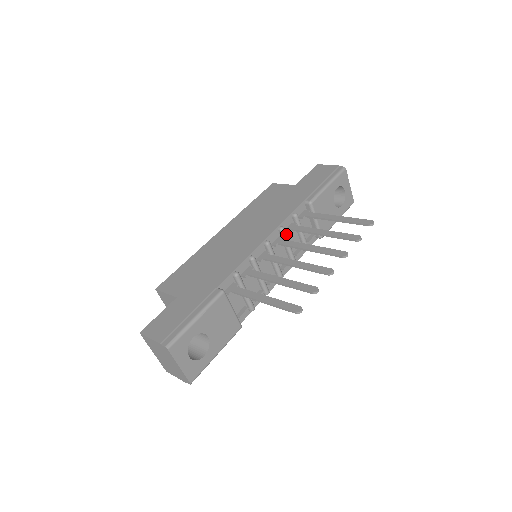
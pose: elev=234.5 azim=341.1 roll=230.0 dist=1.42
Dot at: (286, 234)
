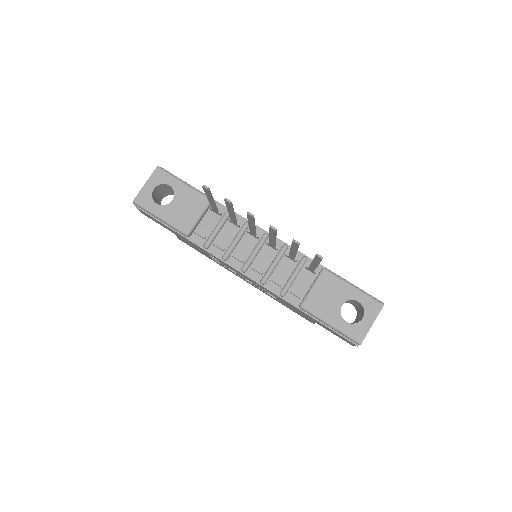
Dot at: (283, 253)
